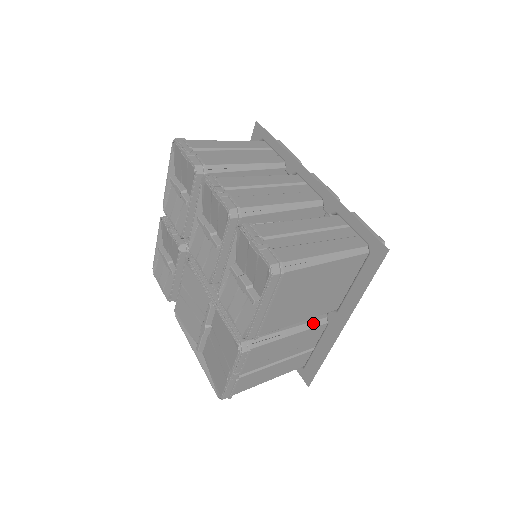
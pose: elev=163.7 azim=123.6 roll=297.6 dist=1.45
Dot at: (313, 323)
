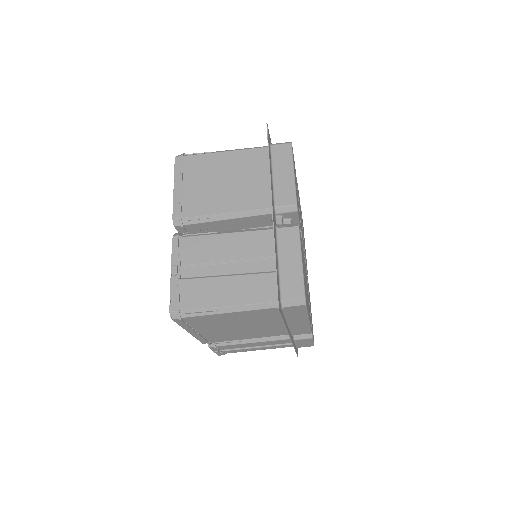
Dot at: (258, 229)
